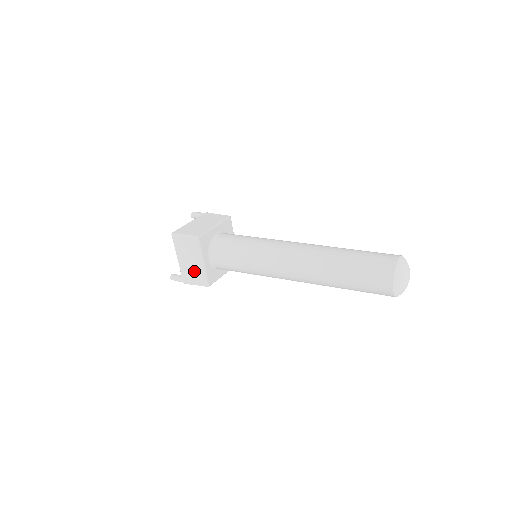
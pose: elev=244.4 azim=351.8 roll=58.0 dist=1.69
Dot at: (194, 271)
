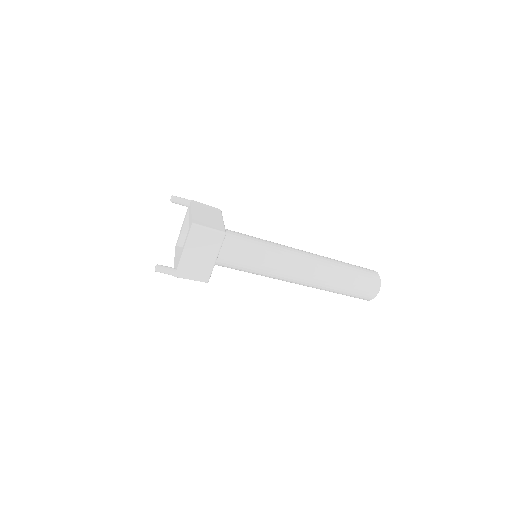
Dot at: (199, 266)
